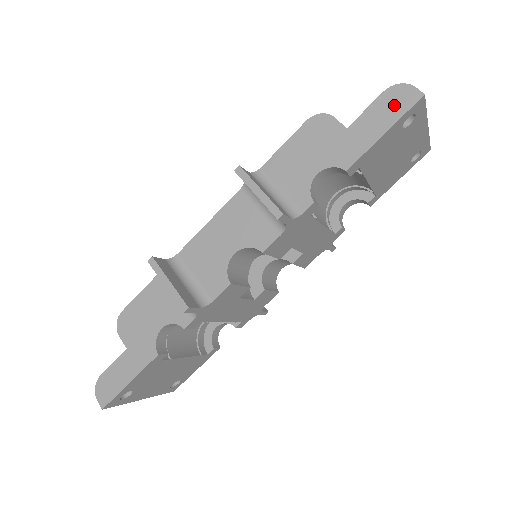
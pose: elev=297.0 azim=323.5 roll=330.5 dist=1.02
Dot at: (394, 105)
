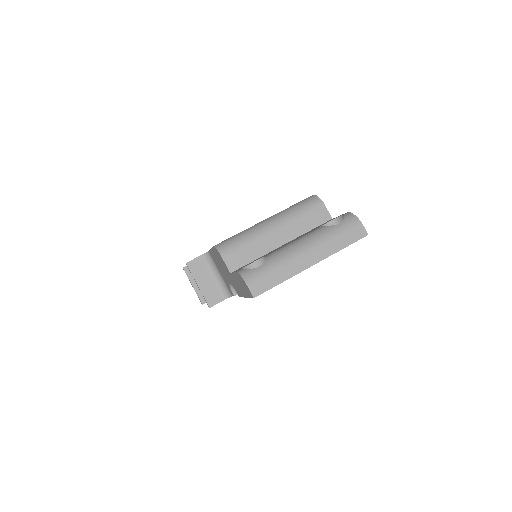
Dot at: (243, 287)
